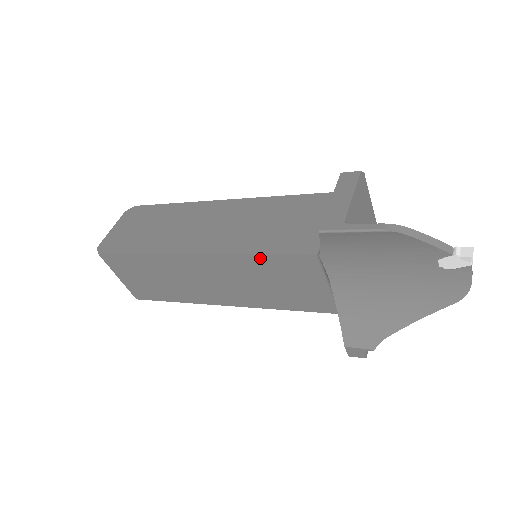
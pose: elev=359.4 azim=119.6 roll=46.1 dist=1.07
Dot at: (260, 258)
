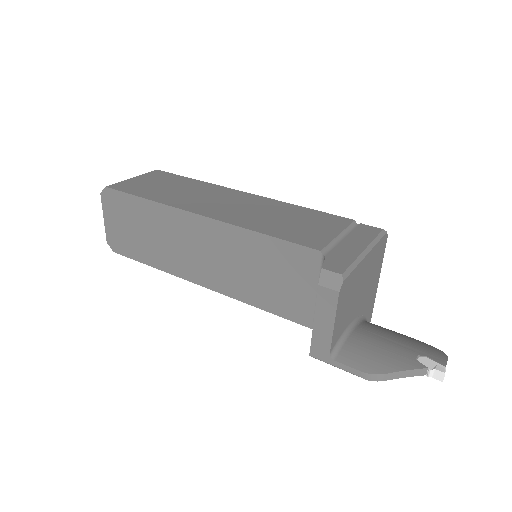
Dot at: (264, 307)
